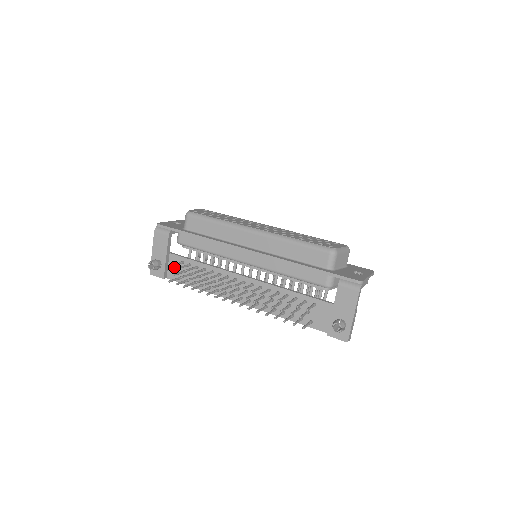
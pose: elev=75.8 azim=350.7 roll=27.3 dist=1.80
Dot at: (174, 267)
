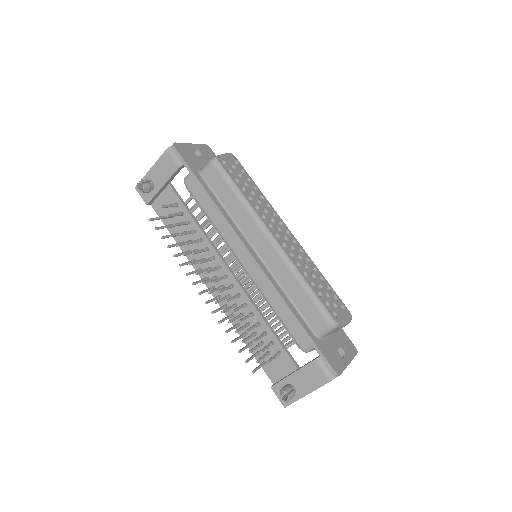
Dot at: (165, 201)
